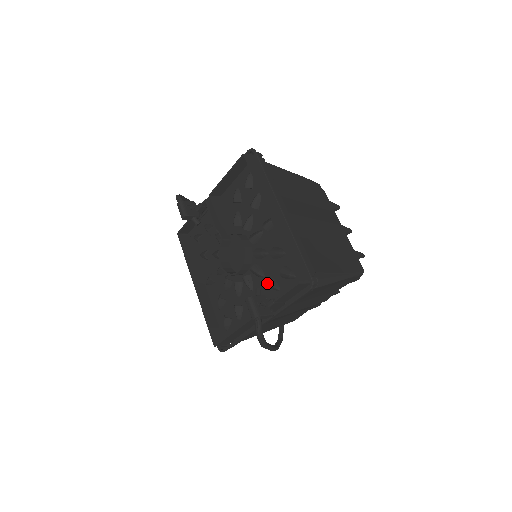
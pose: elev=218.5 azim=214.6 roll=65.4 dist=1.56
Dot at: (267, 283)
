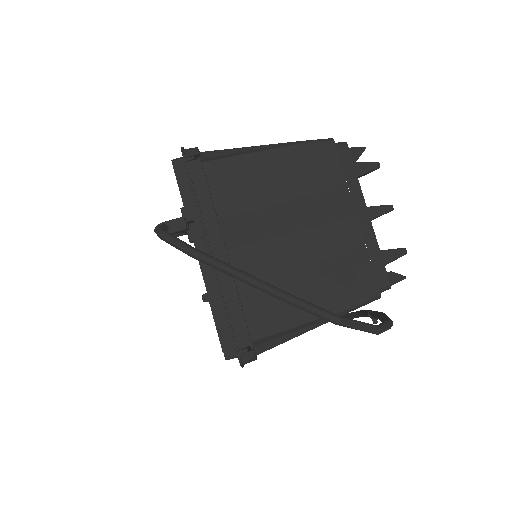
Dot at: occluded
